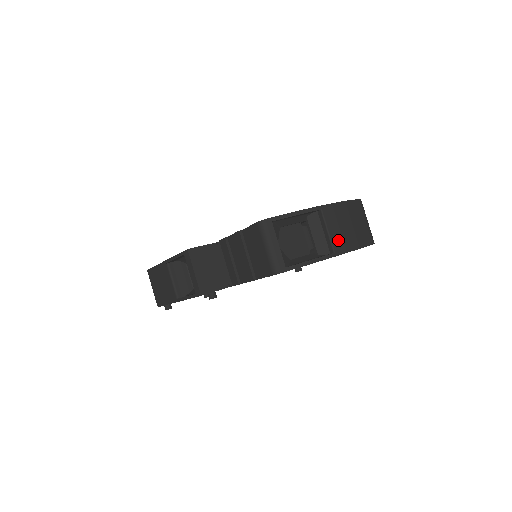
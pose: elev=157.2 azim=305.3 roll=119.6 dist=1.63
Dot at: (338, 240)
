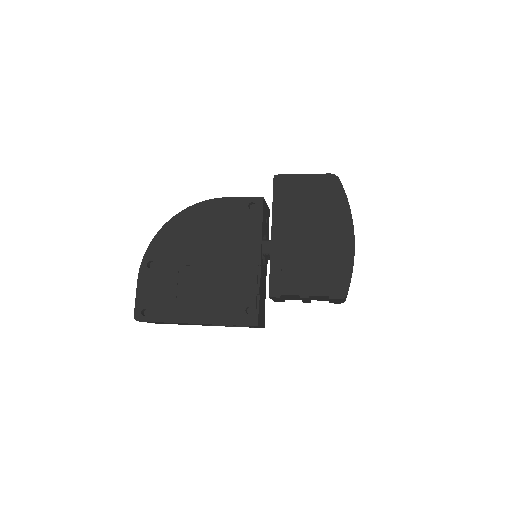
Dot at: occluded
